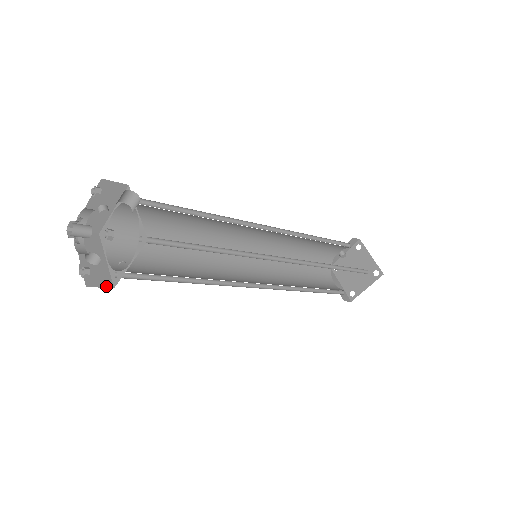
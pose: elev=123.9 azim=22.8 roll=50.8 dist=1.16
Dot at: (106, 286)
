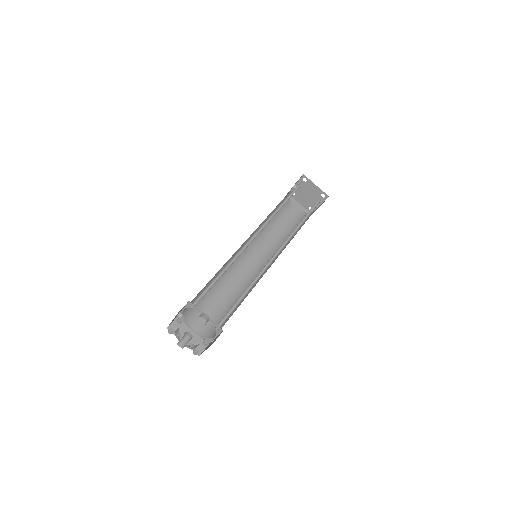
Dot at: (205, 347)
